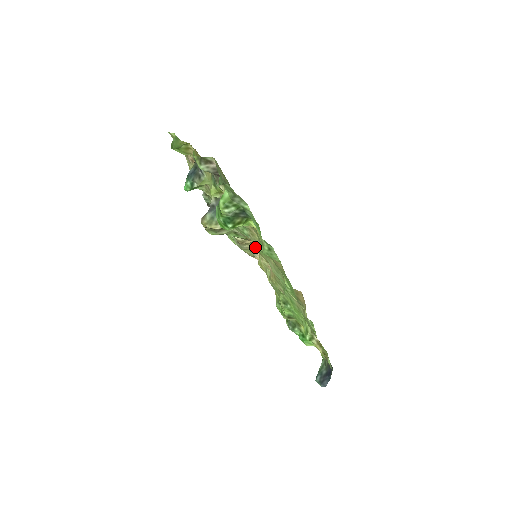
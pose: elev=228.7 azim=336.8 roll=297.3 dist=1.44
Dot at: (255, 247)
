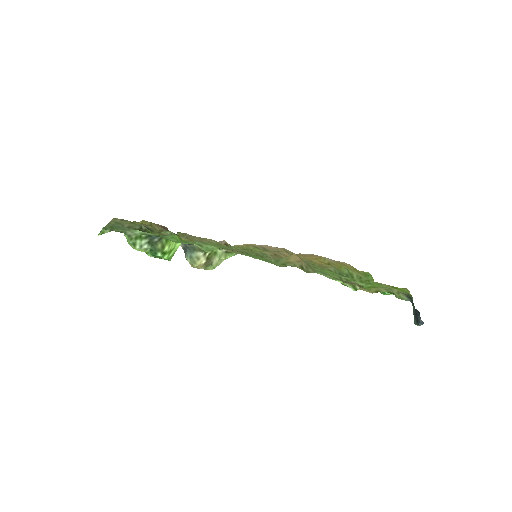
Dot at: occluded
